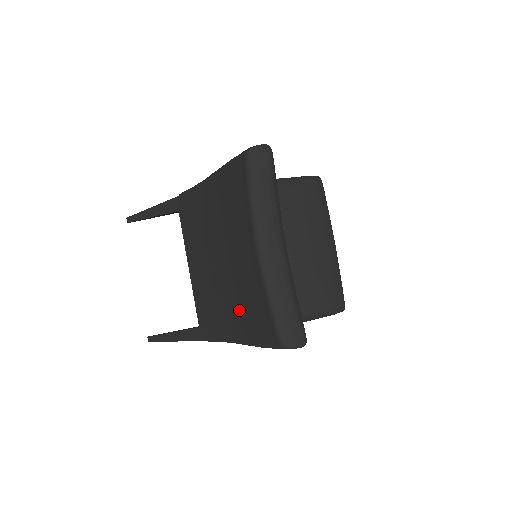
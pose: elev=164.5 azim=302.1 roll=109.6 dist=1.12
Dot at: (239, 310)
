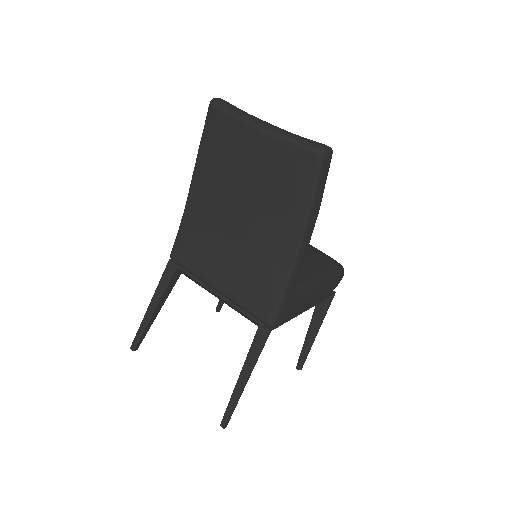
Dot at: (278, 215)
